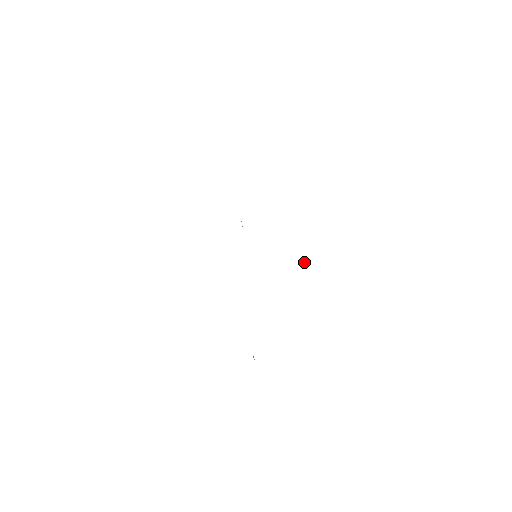
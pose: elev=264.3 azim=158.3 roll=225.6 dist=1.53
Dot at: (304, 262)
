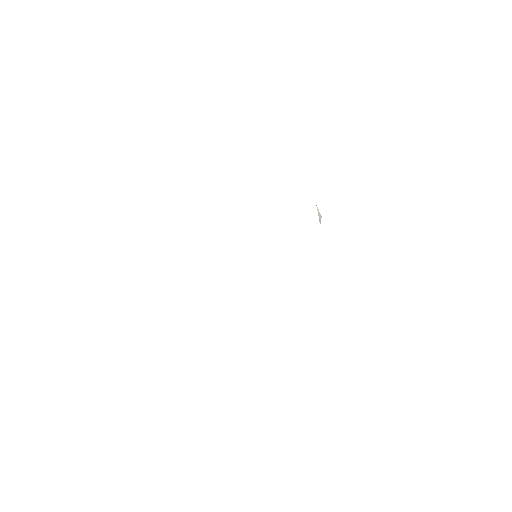
Dot at: (320, 215)
